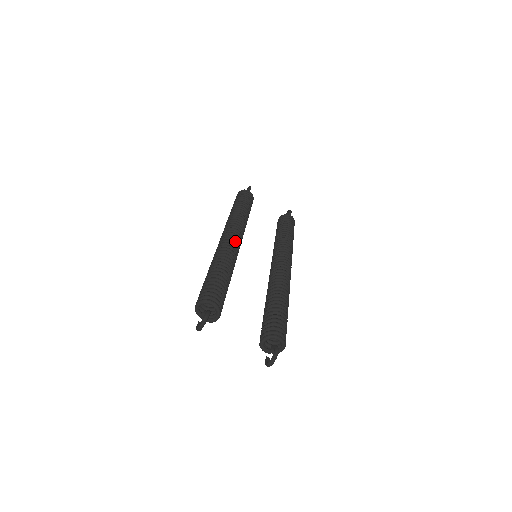
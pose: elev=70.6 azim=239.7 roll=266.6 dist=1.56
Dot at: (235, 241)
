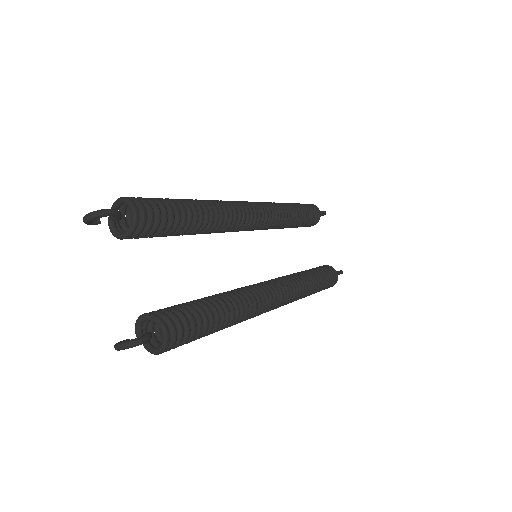
Dot at: (248, 214)
